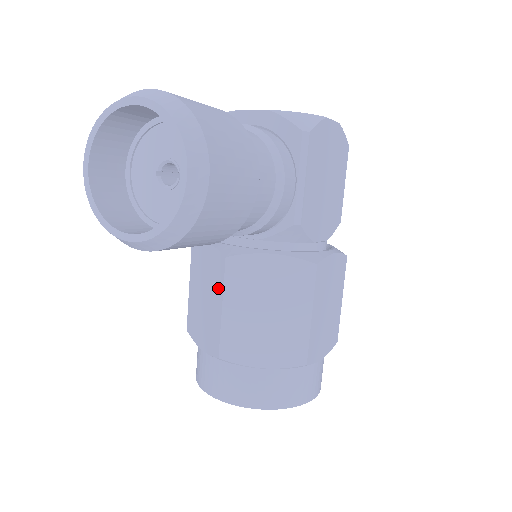
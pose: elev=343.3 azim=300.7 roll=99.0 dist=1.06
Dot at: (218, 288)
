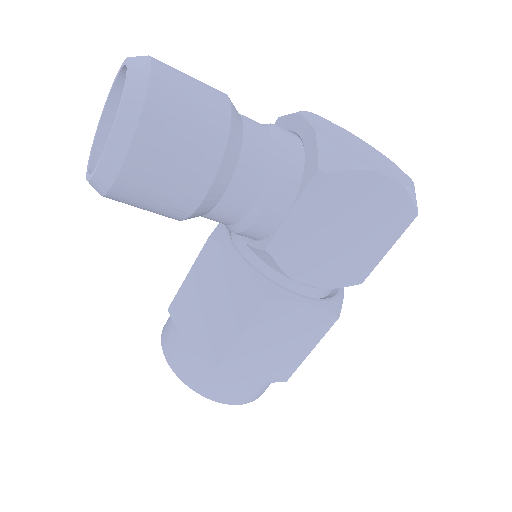
Dot at: occluded
